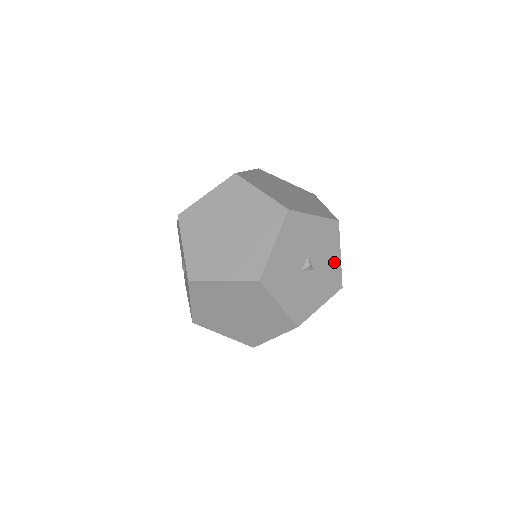
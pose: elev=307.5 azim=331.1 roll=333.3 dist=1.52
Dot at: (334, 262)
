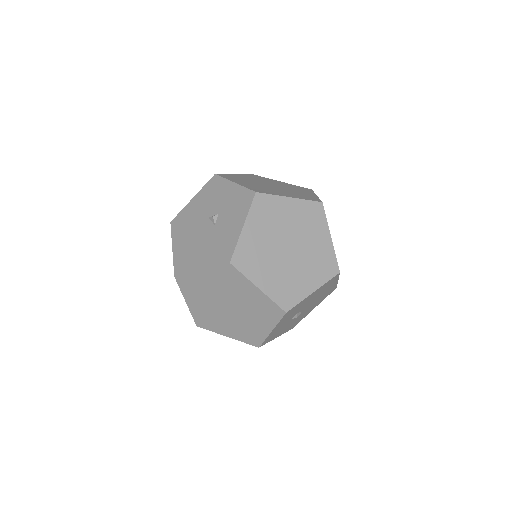
Dot at: occluded
